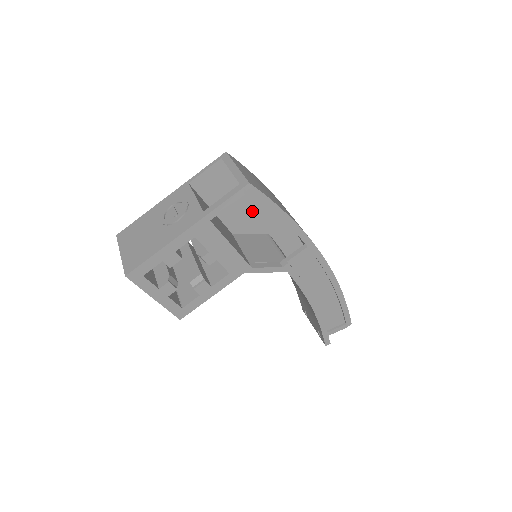
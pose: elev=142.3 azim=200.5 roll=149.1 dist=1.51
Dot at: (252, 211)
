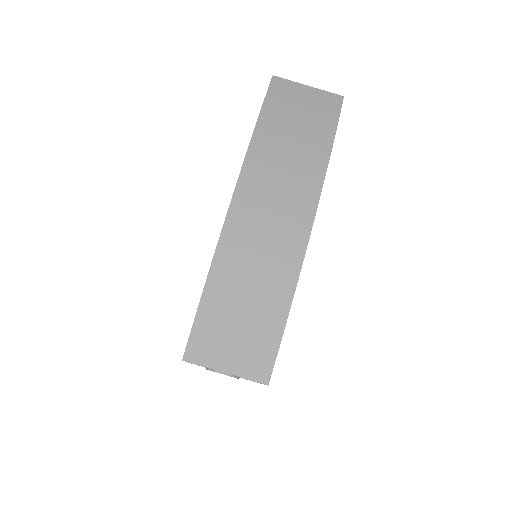
Dot at: occluded
